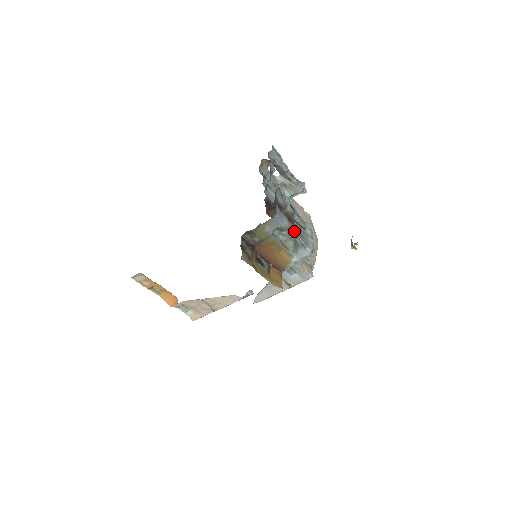
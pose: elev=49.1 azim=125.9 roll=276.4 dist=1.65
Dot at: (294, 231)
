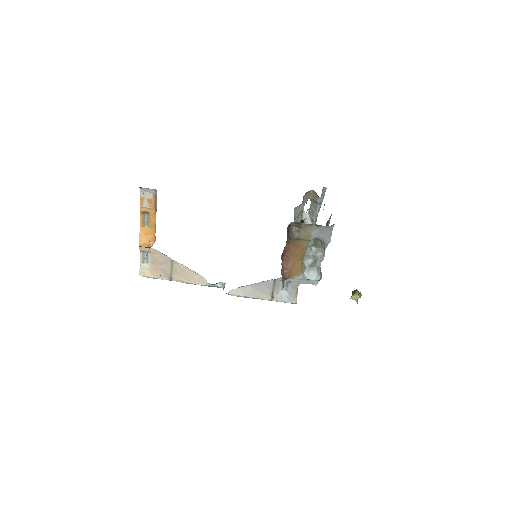
Dot at: occluded
